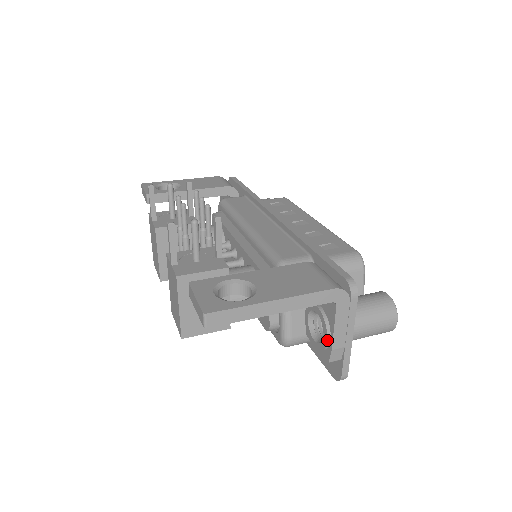
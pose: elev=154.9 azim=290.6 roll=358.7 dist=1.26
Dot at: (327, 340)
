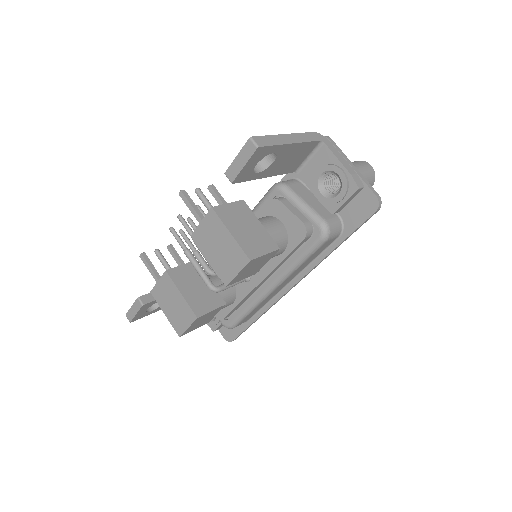
Dot at: (342, 171)
